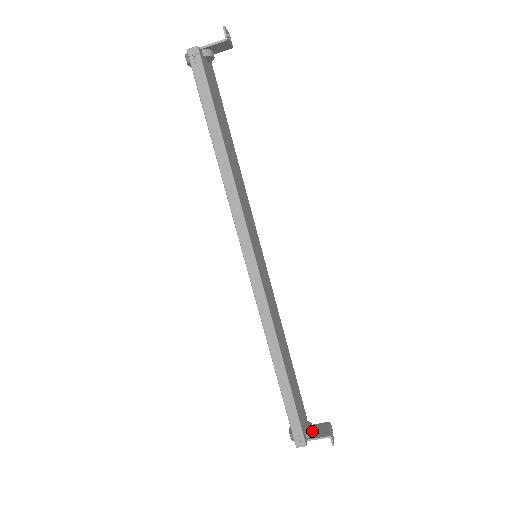
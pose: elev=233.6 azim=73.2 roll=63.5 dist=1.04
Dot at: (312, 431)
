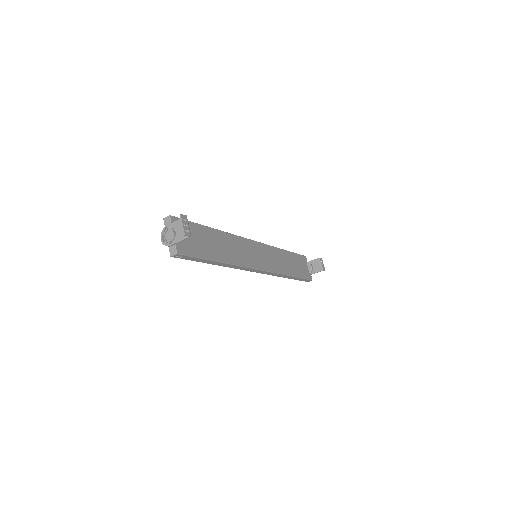
Dot at: (312, 269)
